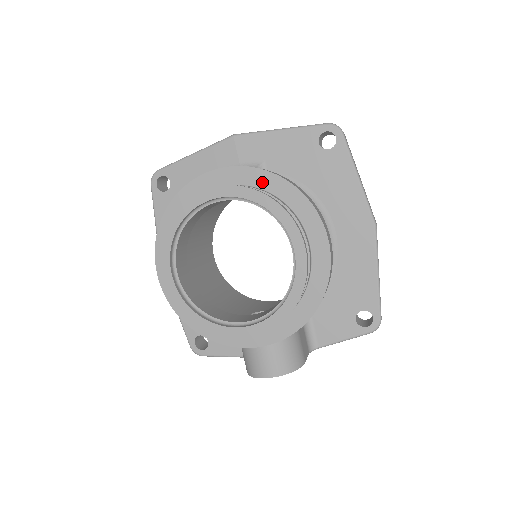
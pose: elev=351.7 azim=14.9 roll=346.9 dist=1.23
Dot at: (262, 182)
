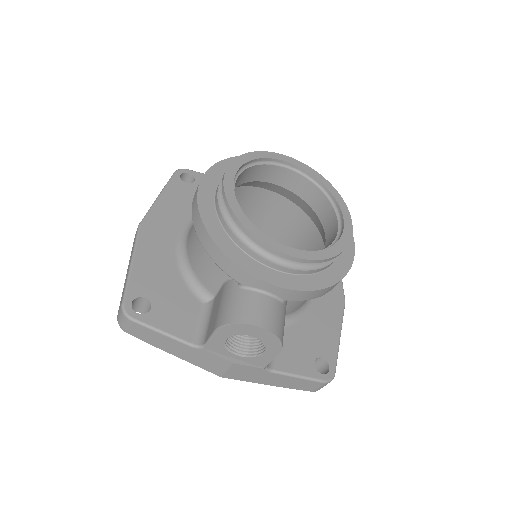
Dot at: occluded
